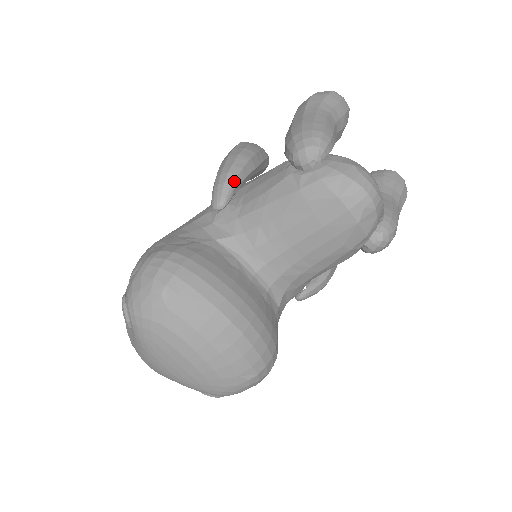
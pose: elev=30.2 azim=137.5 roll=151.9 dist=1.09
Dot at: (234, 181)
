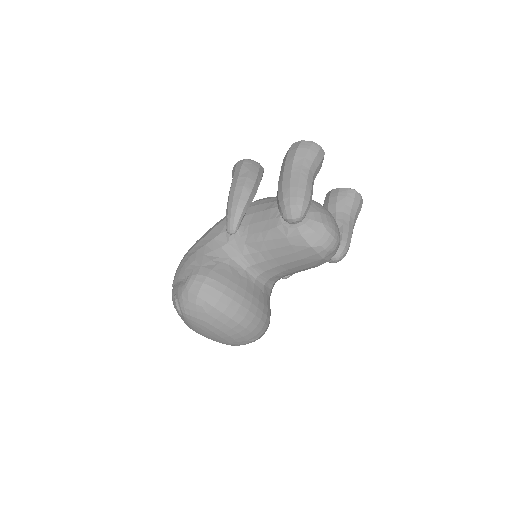
Dot at: (242, 214)
